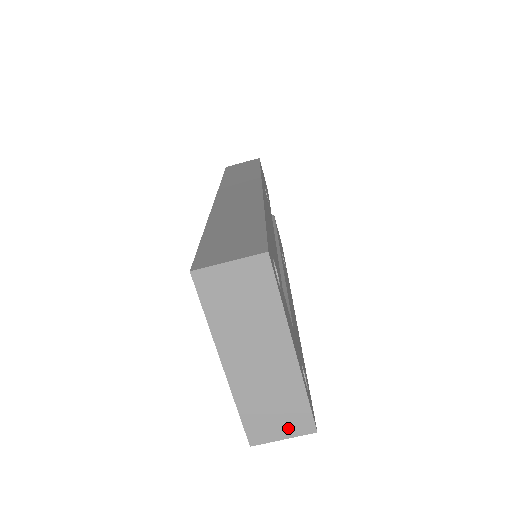
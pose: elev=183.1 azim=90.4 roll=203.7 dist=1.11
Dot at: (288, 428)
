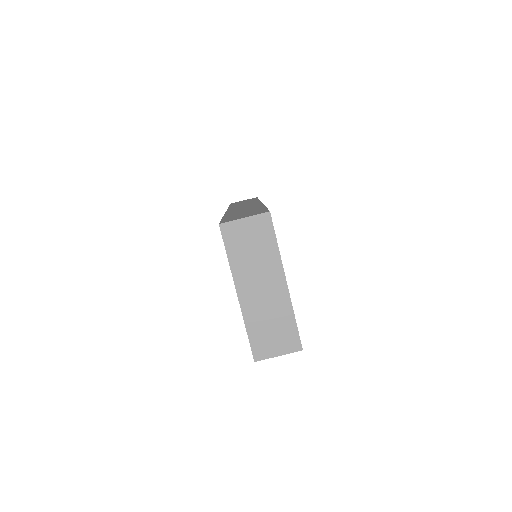
Dot at: (282, 346)
